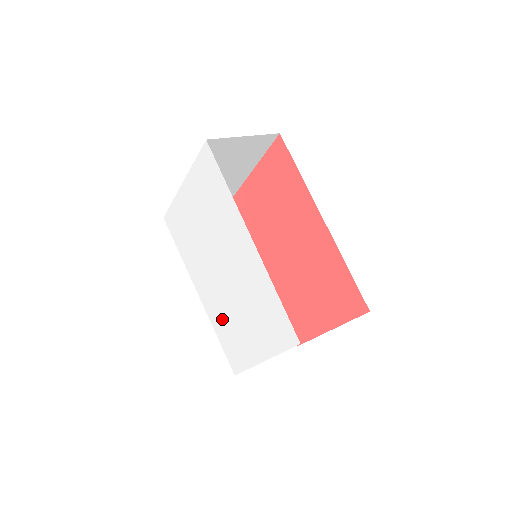
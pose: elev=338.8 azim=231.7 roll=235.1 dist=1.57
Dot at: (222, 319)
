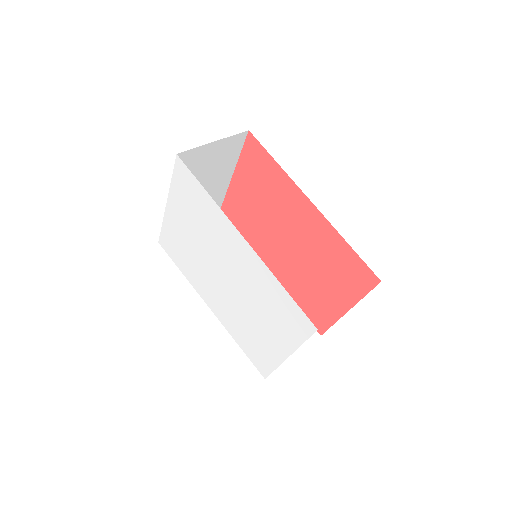
Dot at: (238, 326)
